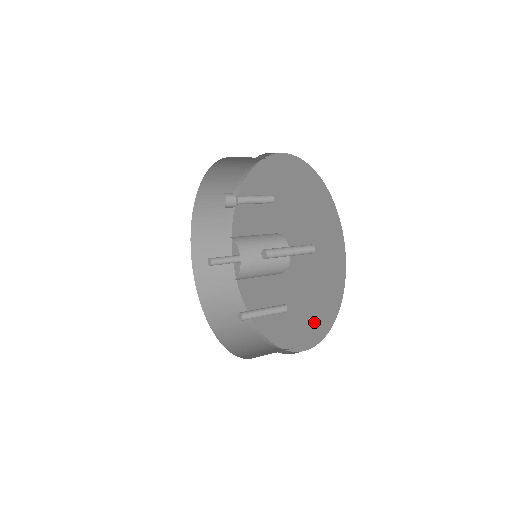
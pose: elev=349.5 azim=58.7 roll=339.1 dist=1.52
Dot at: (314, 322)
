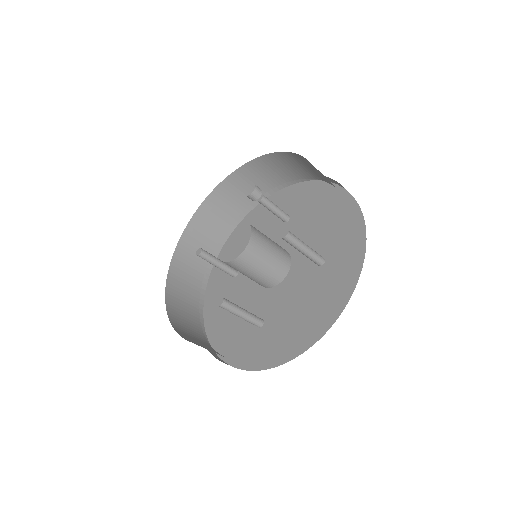
Dot at: (297, 335)
